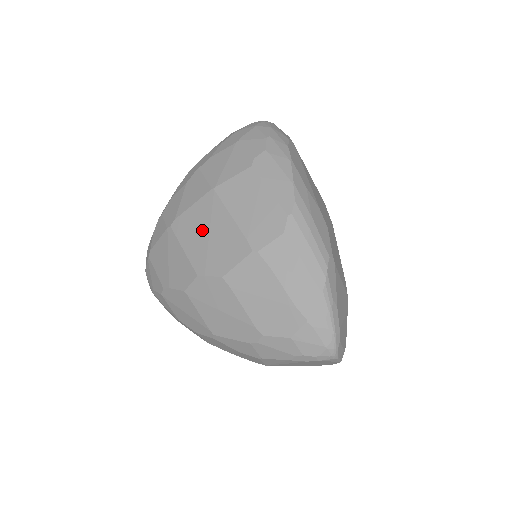
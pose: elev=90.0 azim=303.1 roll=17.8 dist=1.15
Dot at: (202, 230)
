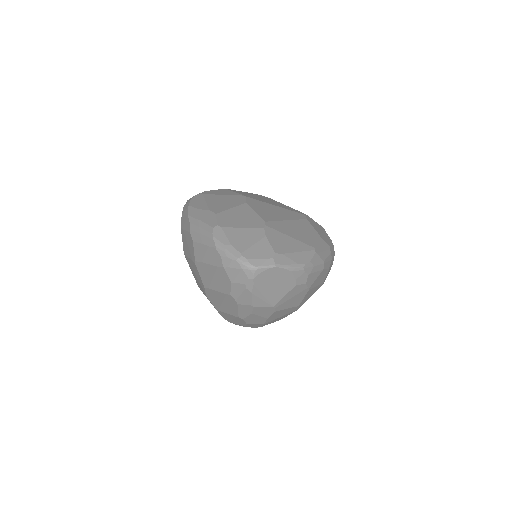
Dot at: (195, 276)
